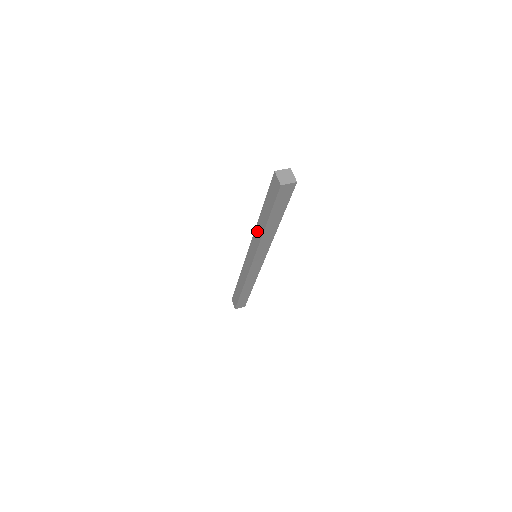
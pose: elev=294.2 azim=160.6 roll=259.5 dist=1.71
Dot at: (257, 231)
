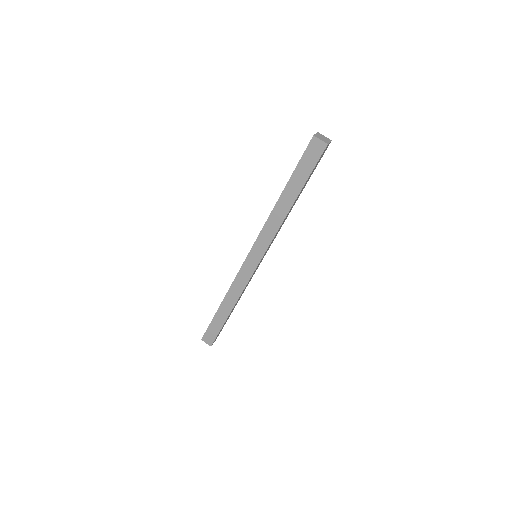
Dot at: (273, 219)
